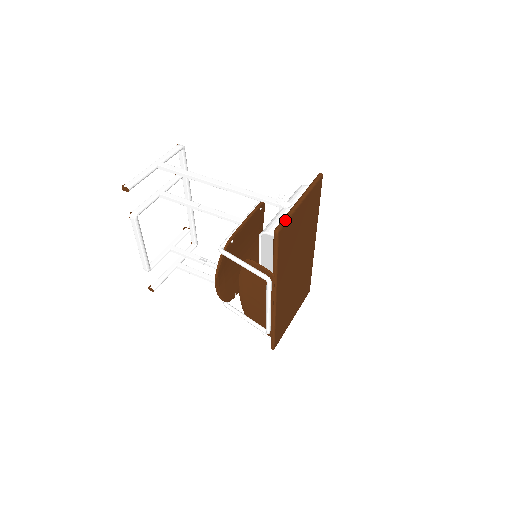
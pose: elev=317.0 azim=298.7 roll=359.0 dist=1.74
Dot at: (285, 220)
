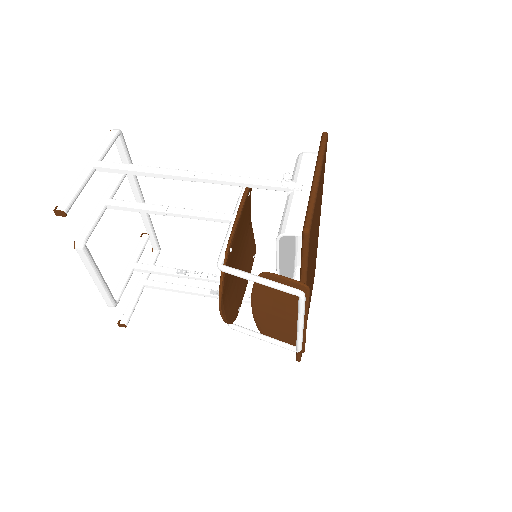
Dot at: (311, 211)
